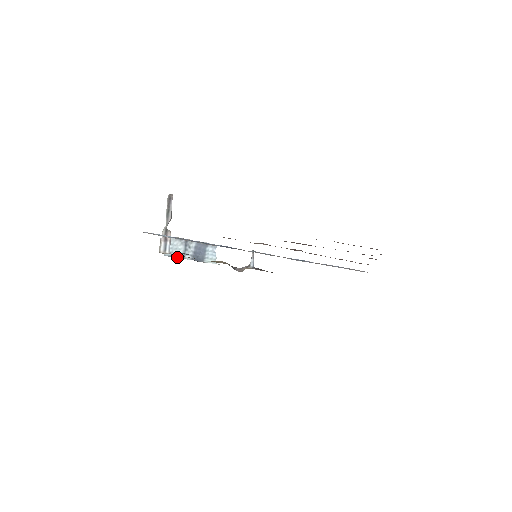
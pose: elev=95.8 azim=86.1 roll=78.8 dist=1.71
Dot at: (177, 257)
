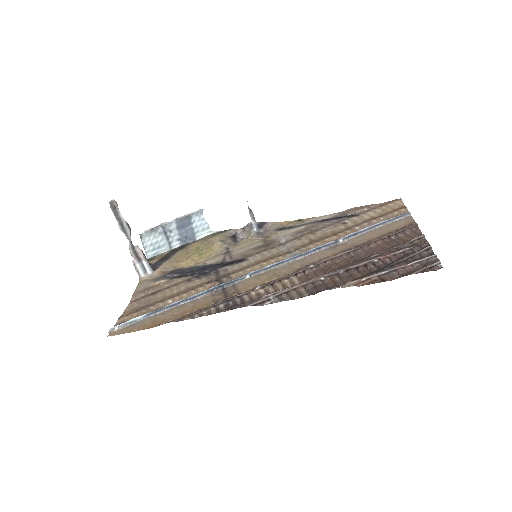
Dot at: (163, 252)
